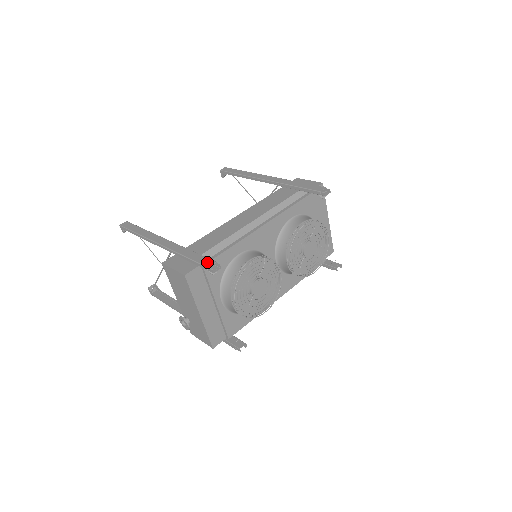
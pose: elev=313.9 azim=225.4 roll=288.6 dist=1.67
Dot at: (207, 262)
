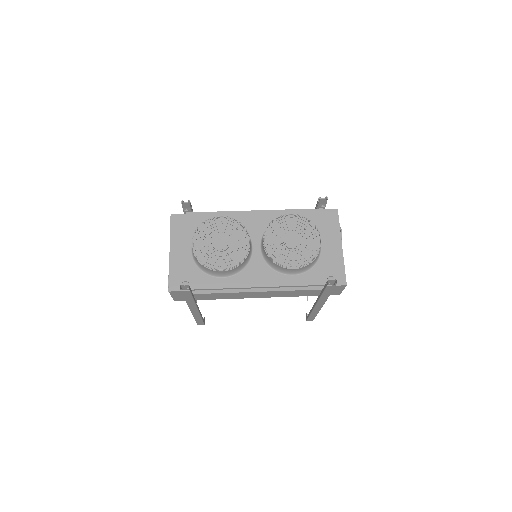
Dot at: occluded
